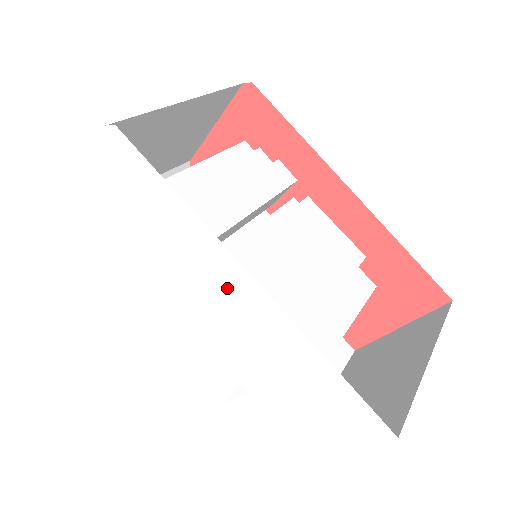
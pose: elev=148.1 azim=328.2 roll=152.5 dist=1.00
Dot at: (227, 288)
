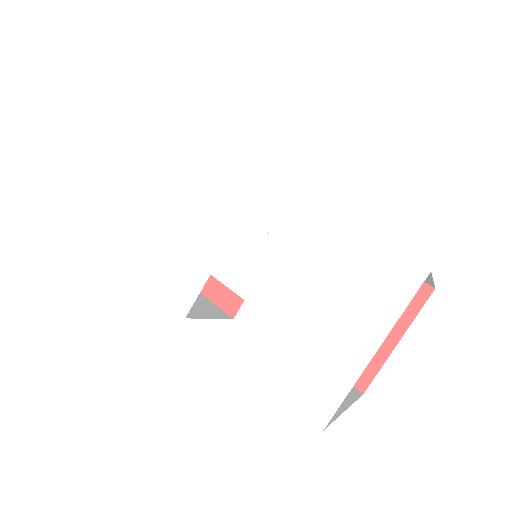
Dot at: (247, 203)
